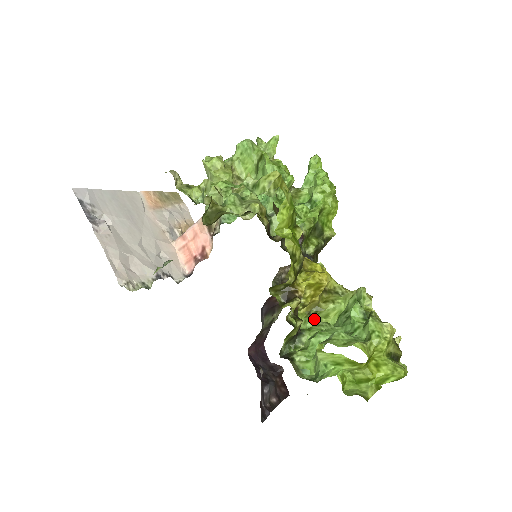
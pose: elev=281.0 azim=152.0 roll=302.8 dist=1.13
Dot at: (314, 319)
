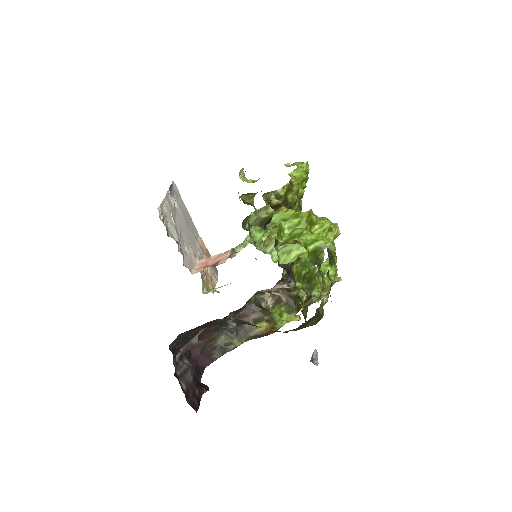
Dot at: occluded
